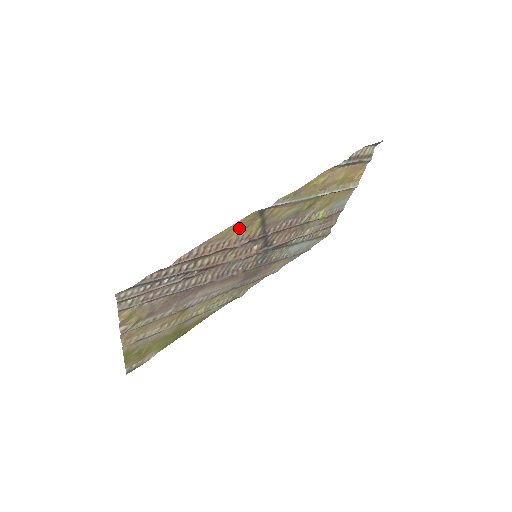
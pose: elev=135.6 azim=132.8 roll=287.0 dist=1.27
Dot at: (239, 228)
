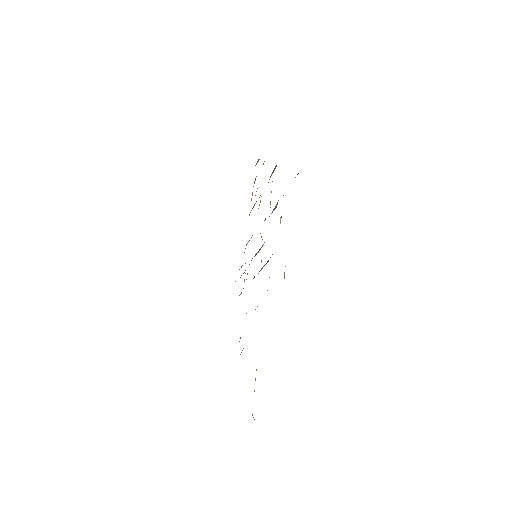
Dot at: occluded
